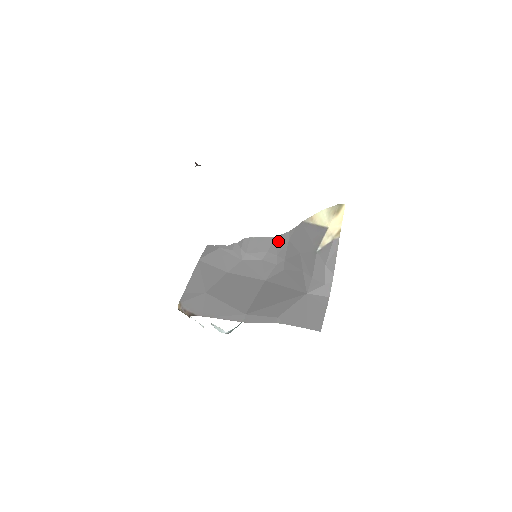
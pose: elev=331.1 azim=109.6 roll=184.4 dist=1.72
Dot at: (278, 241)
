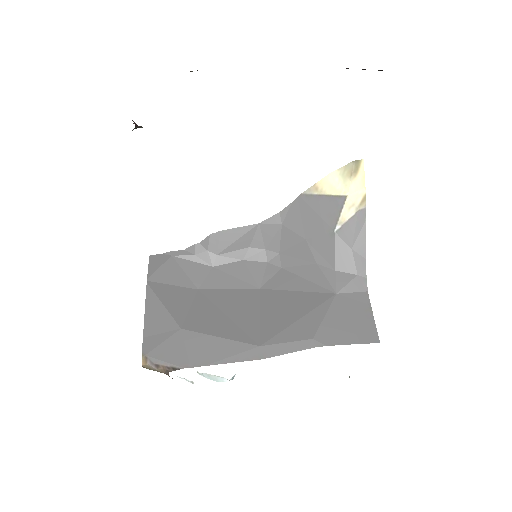
Dot at: (264, 229)
